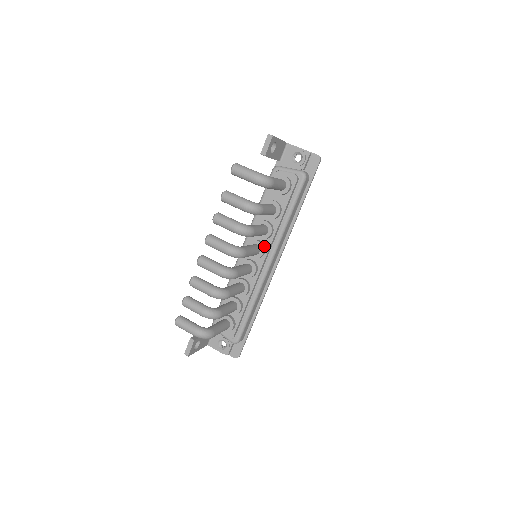
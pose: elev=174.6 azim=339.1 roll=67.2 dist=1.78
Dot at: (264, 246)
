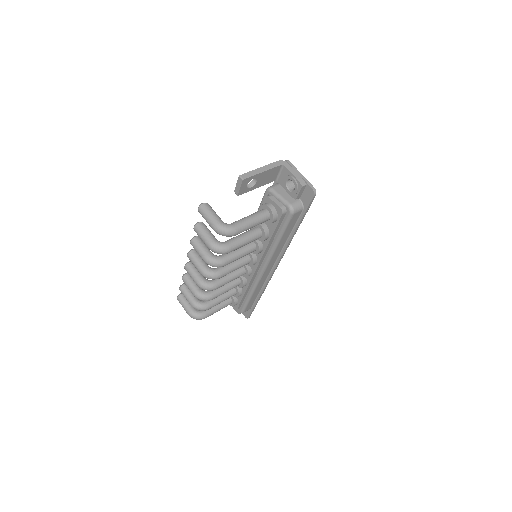
Dot at: (255, 258)
